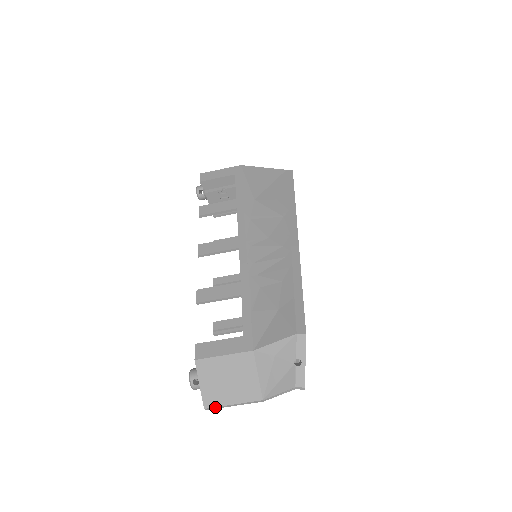
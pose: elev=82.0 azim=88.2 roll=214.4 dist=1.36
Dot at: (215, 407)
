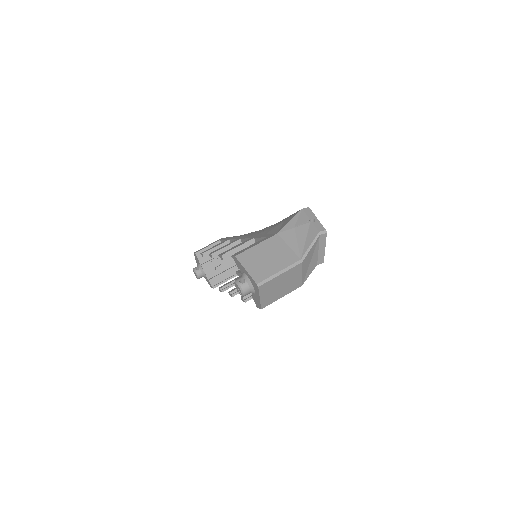
Dot at: (265, 280)
